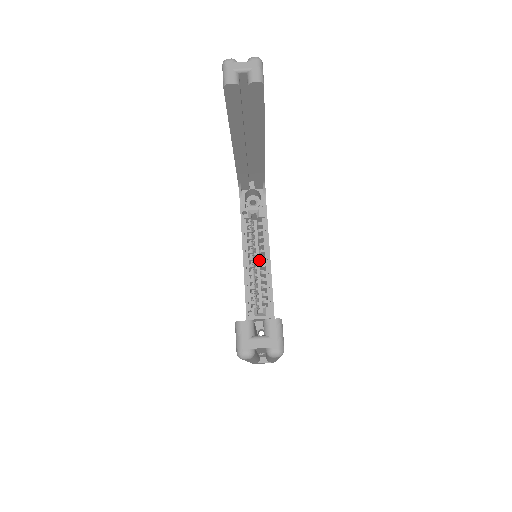
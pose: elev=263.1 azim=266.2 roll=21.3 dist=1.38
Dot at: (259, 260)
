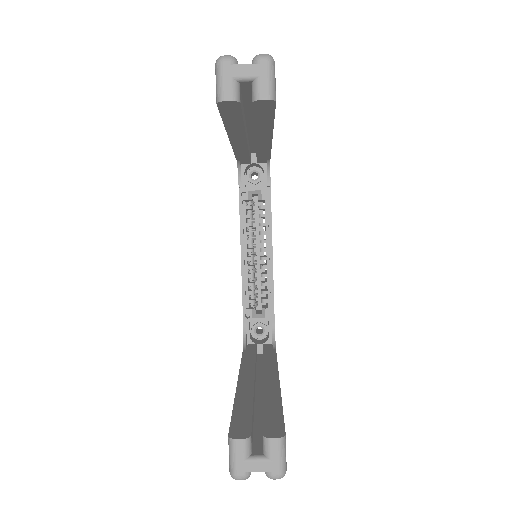
Dot at: occluded
